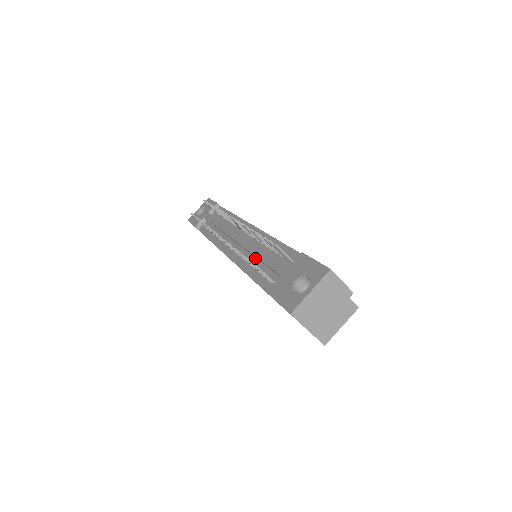
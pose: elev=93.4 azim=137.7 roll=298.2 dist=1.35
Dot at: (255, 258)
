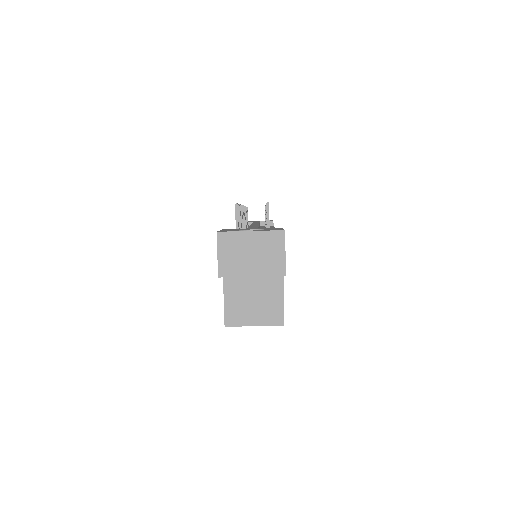
Dot at: occluded
